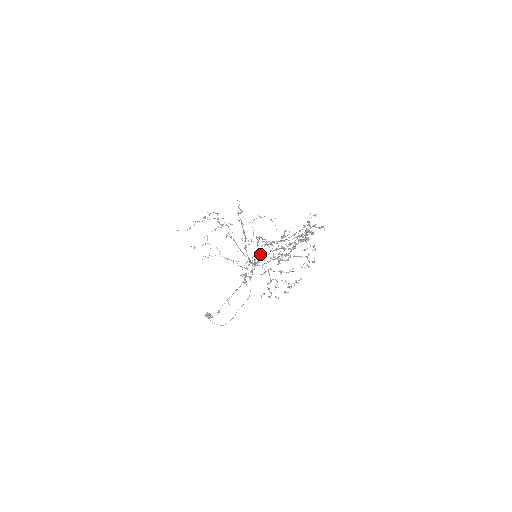
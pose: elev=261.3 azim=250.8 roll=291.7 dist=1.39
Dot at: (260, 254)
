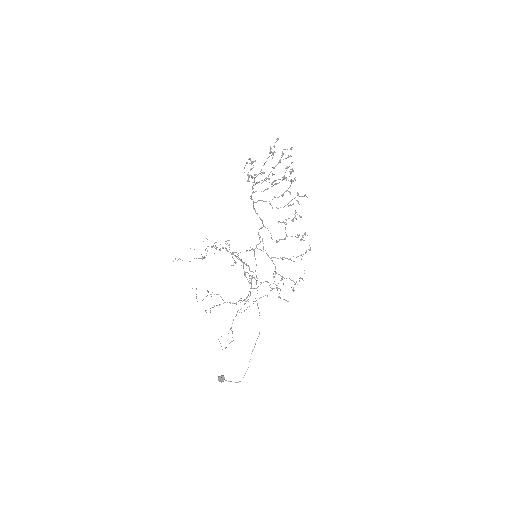
Dot at: (256, 182)
